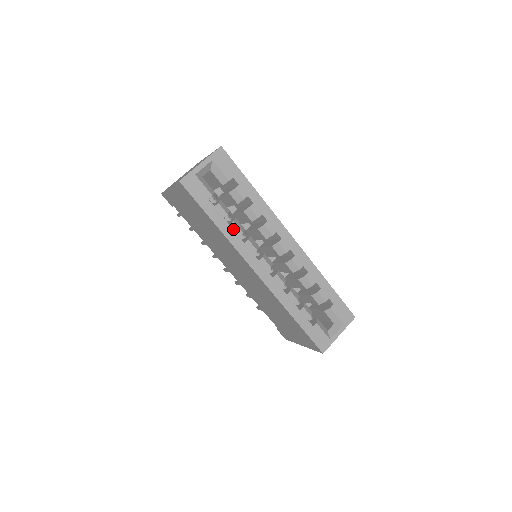
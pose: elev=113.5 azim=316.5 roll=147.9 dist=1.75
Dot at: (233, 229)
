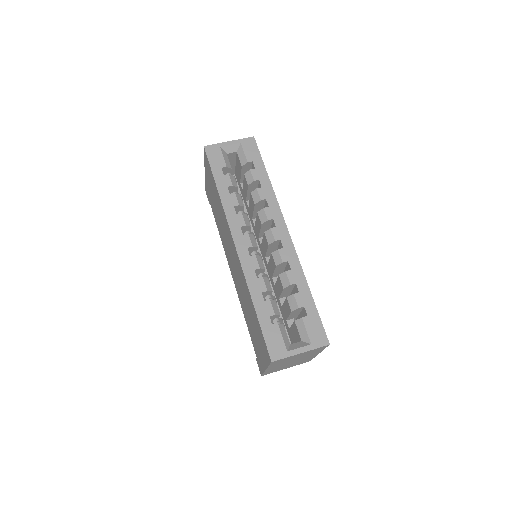
Dot at: (232, 199)
